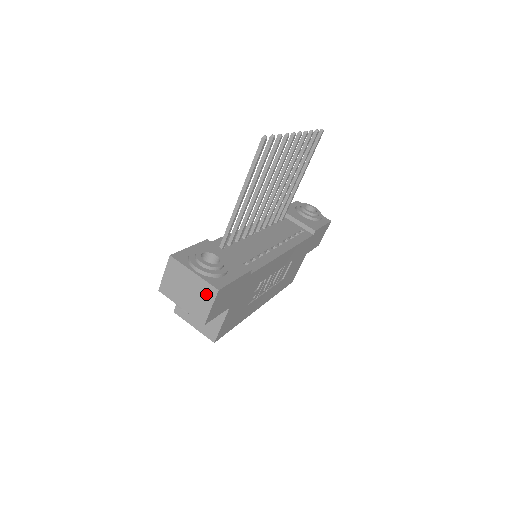
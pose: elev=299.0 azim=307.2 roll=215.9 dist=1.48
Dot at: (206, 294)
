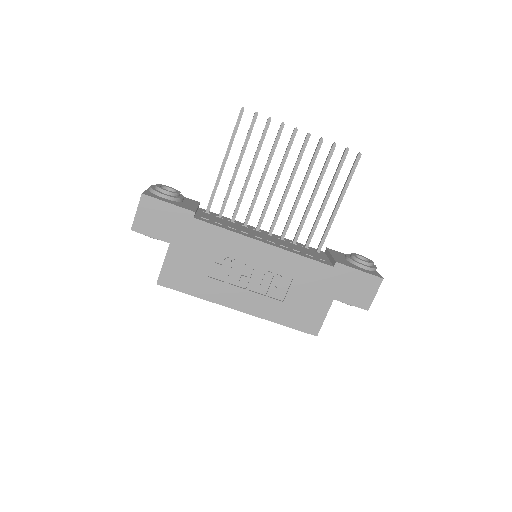
Dot at: occluded
